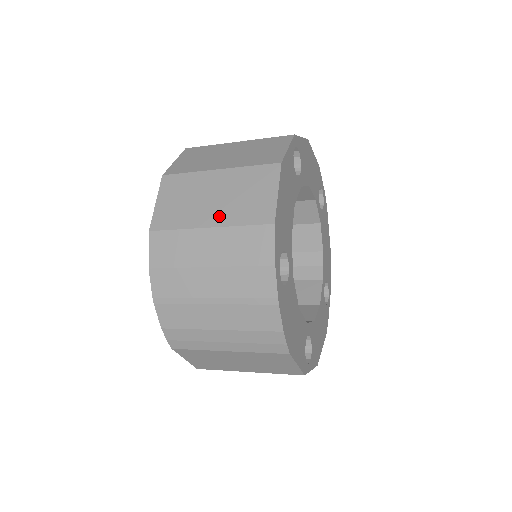
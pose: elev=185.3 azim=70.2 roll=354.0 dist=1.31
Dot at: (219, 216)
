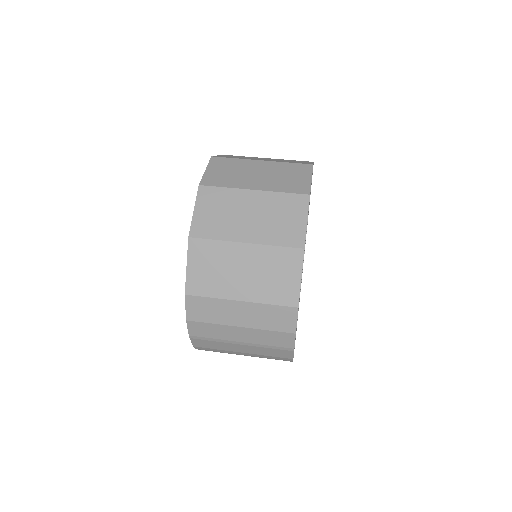
Dot at: (250, 292)
